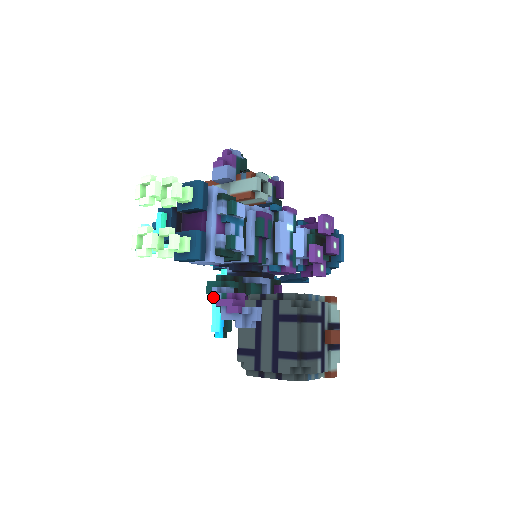
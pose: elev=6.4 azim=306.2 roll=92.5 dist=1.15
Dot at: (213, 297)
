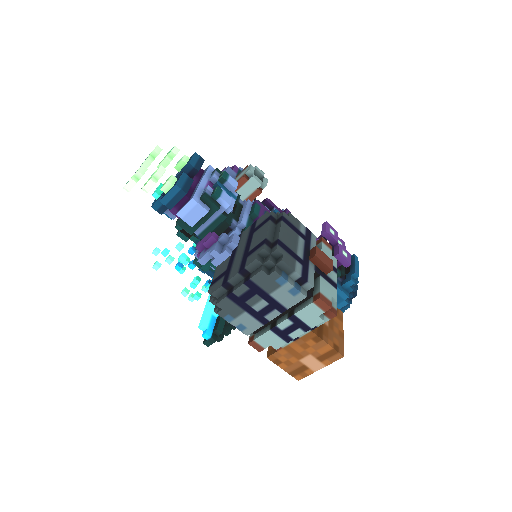
Dot at: (196, 252)
